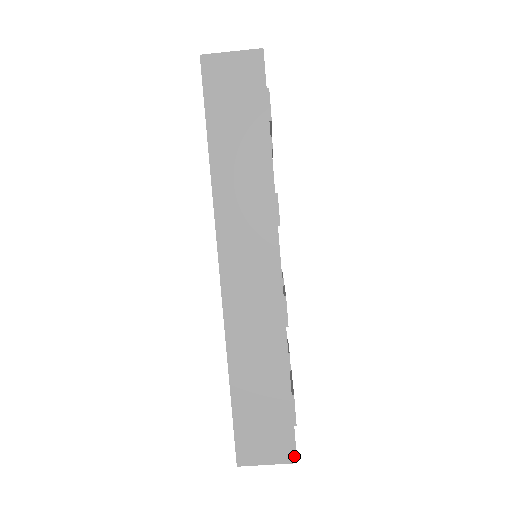
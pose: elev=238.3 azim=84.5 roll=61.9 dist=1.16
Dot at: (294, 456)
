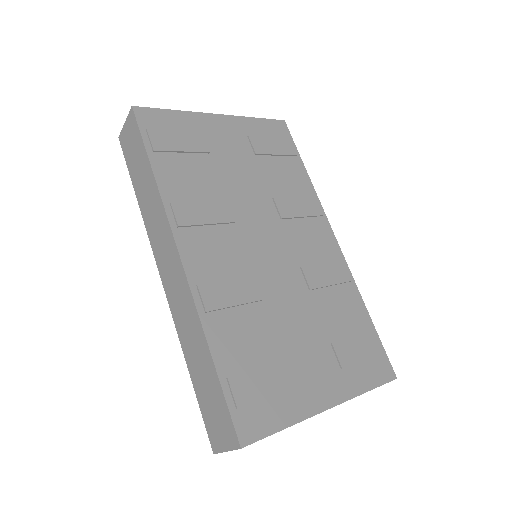
Dot at: (237, 441)
